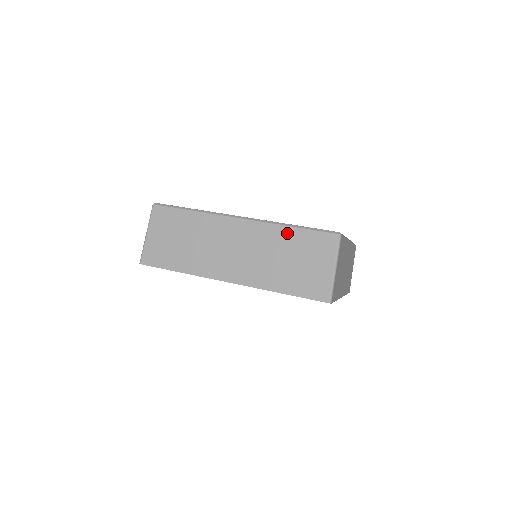
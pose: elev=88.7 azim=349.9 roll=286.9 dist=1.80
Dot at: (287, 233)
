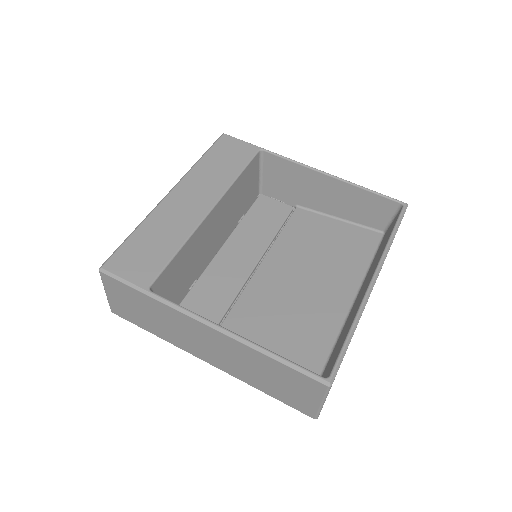
Dot at: (264, 359)
